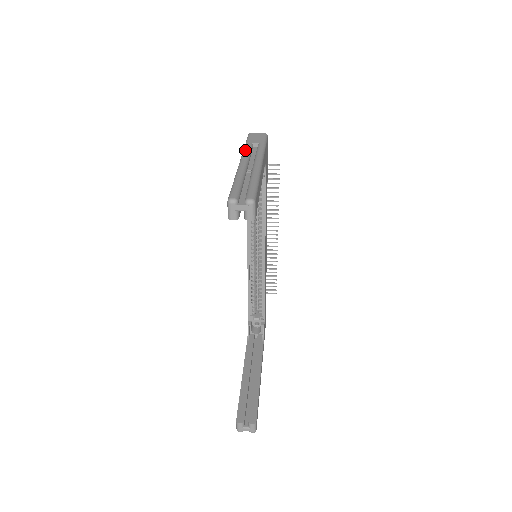
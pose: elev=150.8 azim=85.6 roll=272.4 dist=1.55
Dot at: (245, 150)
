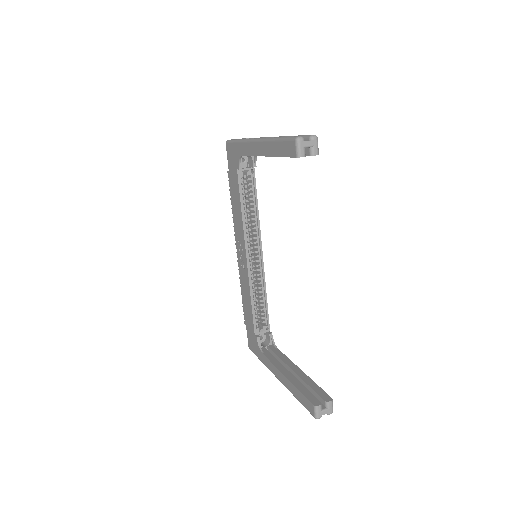
Dot at: (246, 139)
